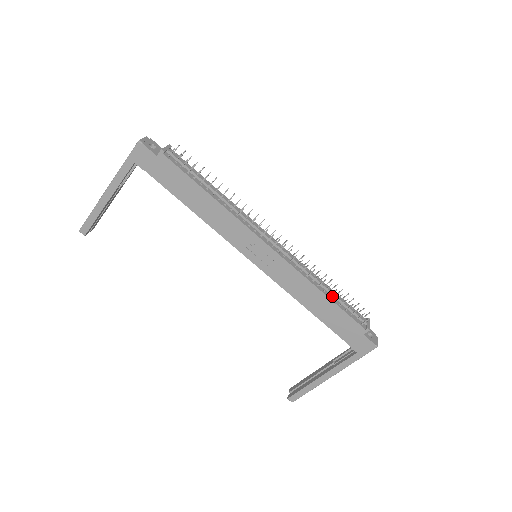
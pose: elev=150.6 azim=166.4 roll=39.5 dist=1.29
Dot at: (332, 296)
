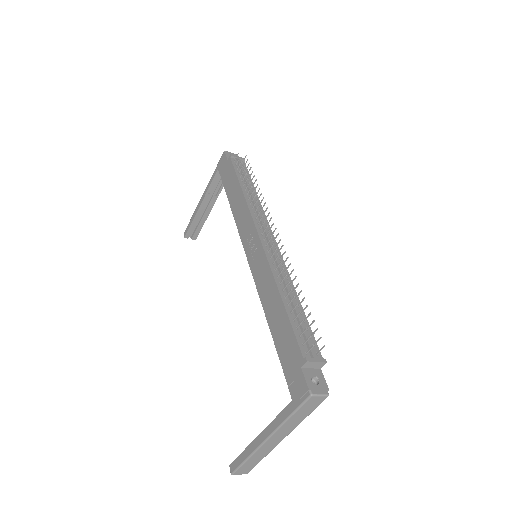
Dot at: (292, 308)
